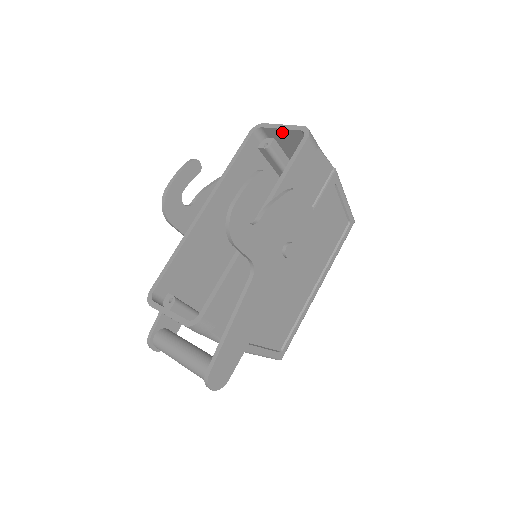
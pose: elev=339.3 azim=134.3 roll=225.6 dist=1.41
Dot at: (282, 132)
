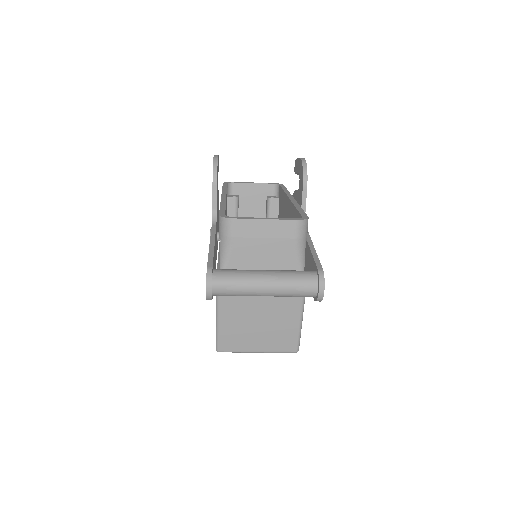
Dot at: (252, 187)
